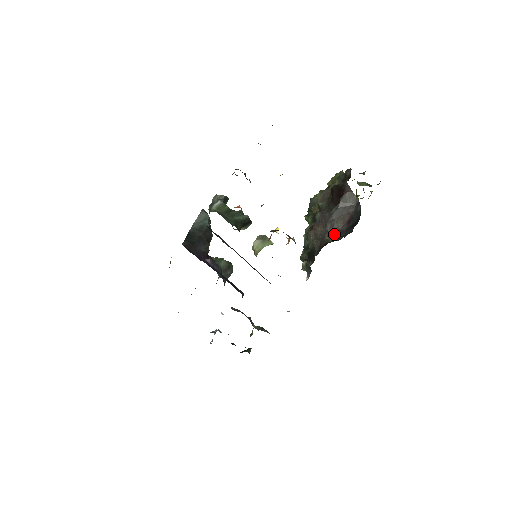
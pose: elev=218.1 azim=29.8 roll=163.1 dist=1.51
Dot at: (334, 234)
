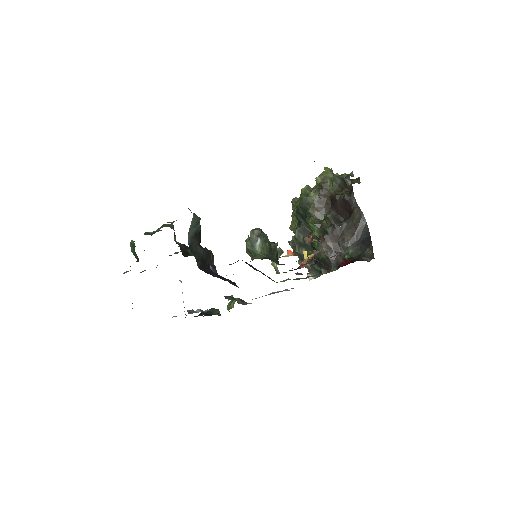
Dot at: (345, 247)
